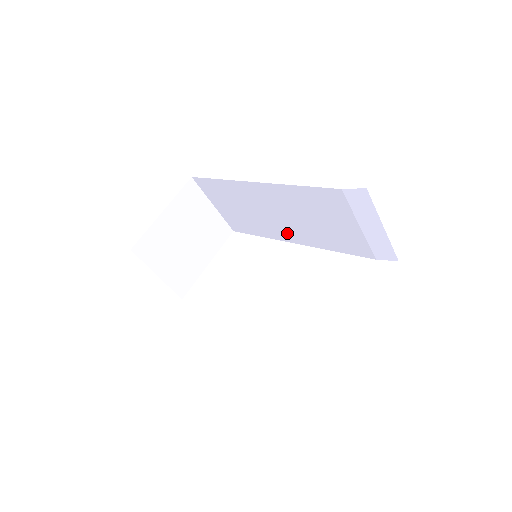
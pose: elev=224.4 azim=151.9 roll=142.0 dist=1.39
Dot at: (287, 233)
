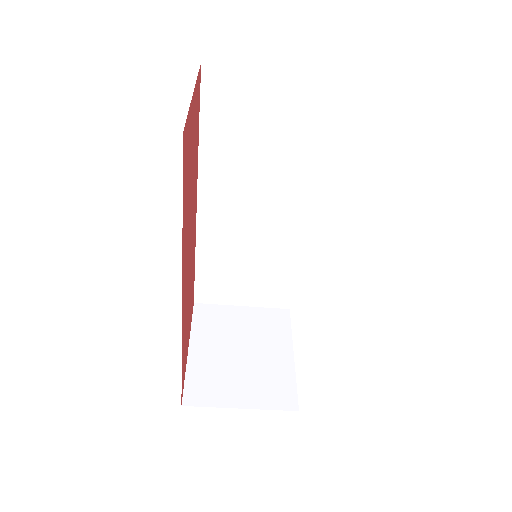
Dot at: (289, 228)
